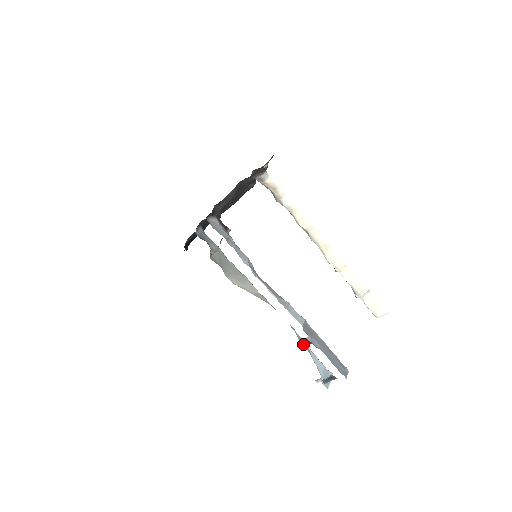
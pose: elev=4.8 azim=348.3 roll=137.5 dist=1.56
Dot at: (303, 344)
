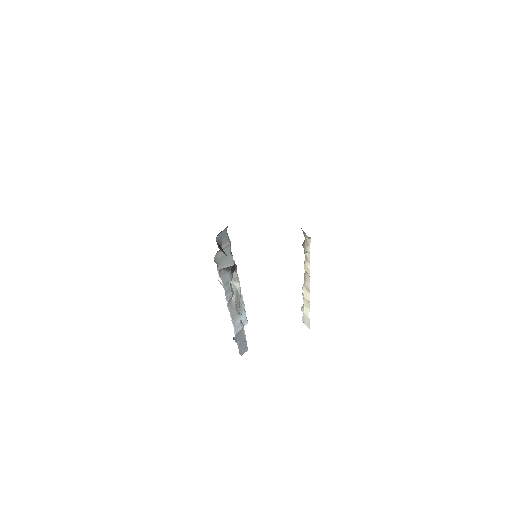
Dot at: (241, 311)
